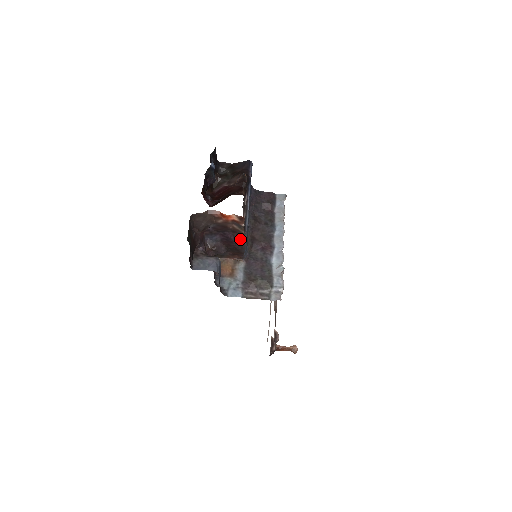
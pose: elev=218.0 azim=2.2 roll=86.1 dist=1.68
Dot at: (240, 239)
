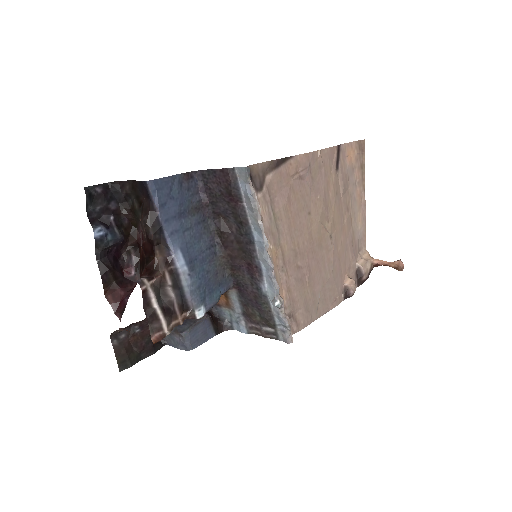
Dot at: (189, 318)
